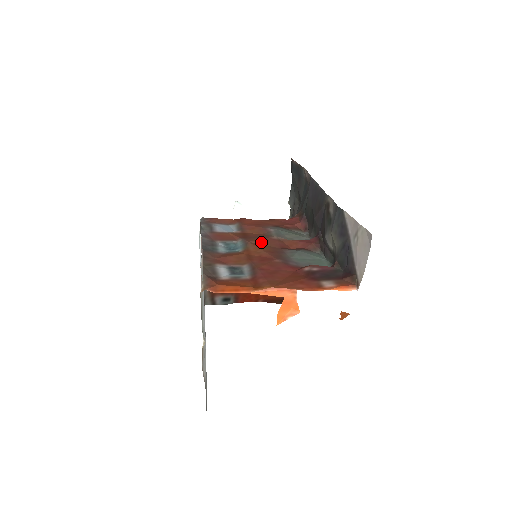
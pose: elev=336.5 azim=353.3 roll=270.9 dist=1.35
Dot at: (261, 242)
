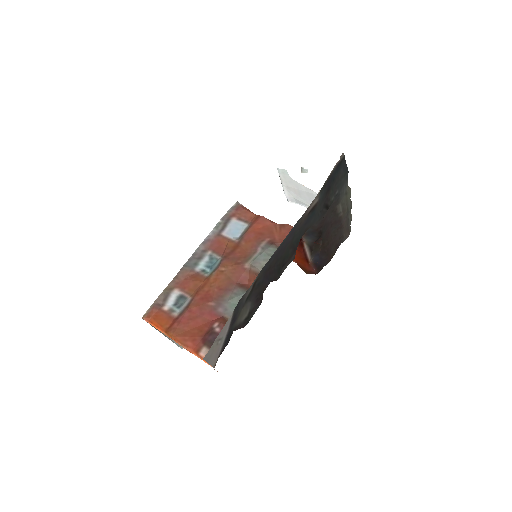
Dot at: (228, 270)
